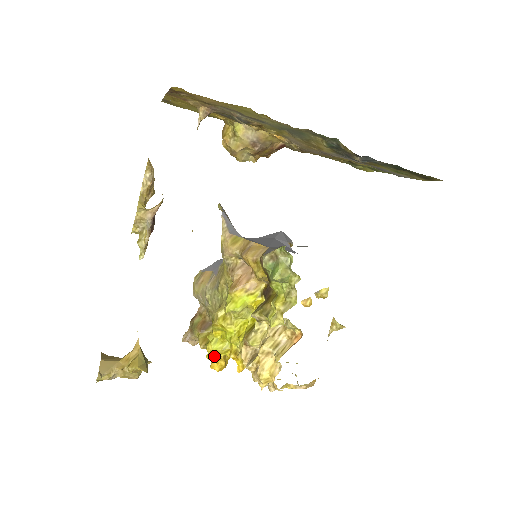
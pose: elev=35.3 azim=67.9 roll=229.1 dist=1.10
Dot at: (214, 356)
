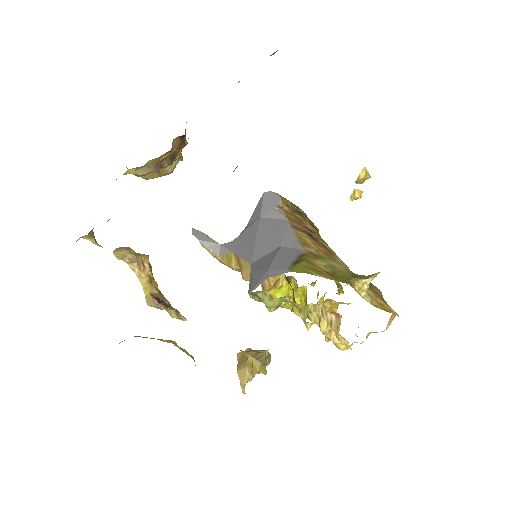
Dot at: occluded
